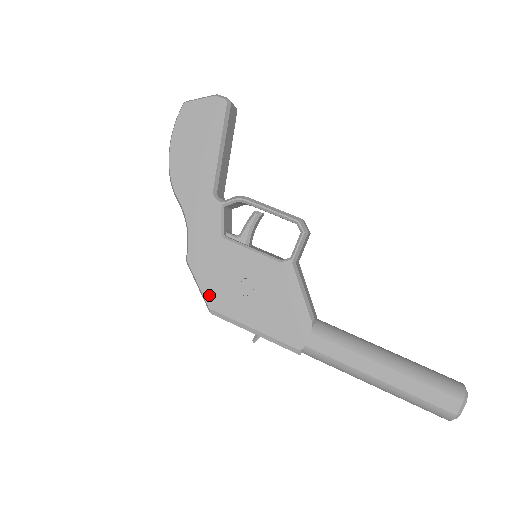
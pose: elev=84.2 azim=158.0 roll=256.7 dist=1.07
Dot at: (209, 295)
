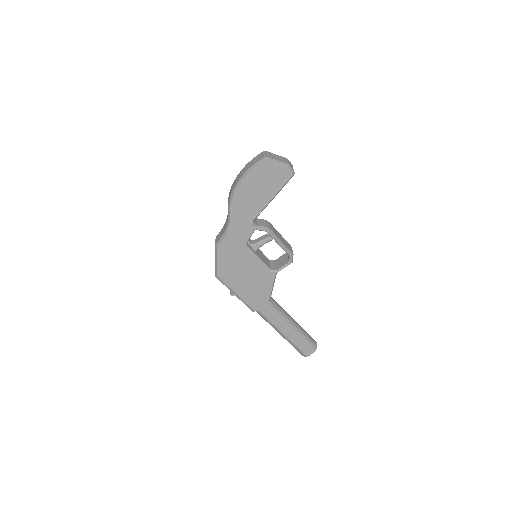
Dot at: (221, 269)
